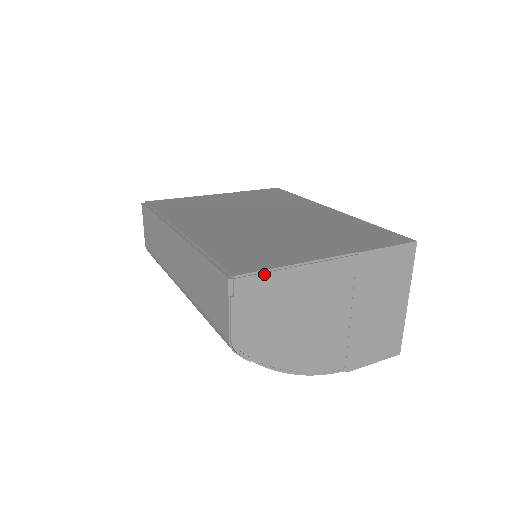
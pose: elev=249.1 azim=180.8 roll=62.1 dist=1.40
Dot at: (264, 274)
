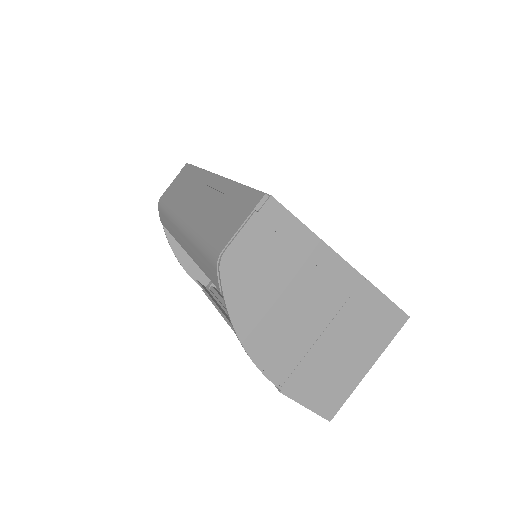
Dot at: (292, 218)
